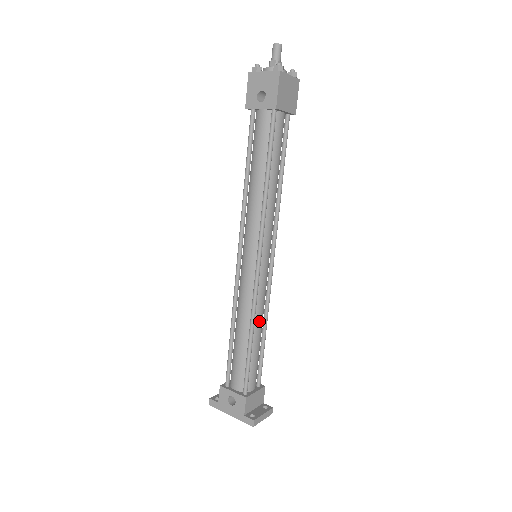
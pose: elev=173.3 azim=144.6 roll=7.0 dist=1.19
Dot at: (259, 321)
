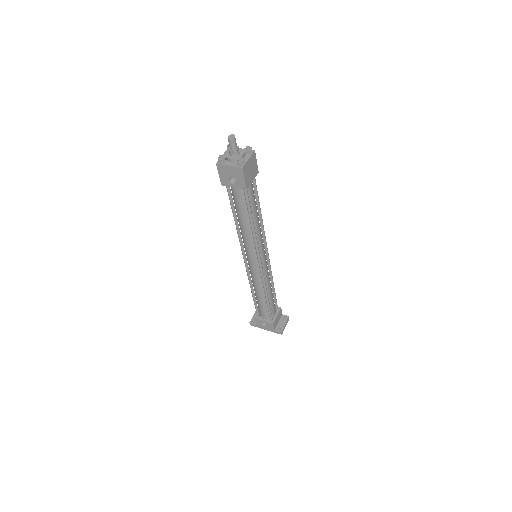
Dot at: (269, 287)
